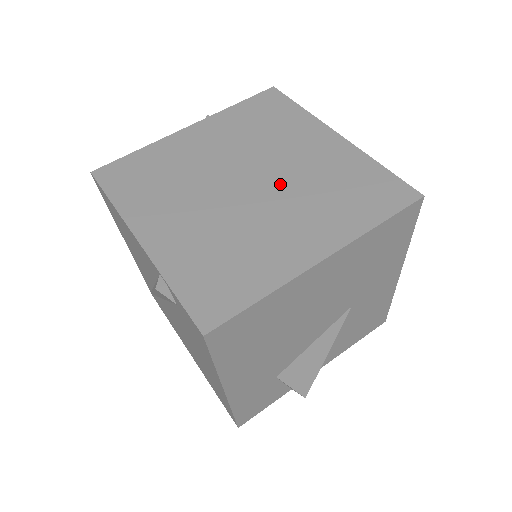
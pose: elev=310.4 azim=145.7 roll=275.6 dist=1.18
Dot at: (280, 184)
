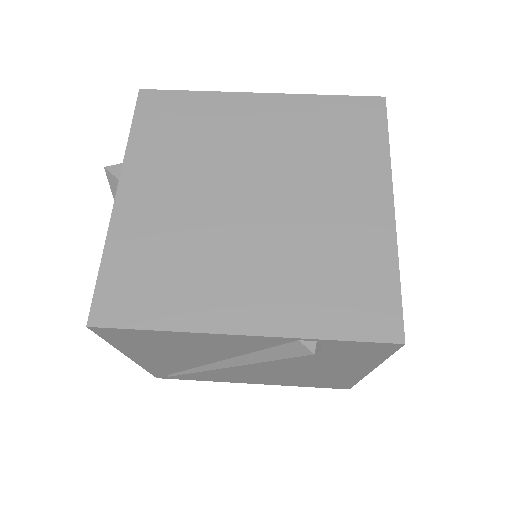
Dot at: (280, 175)
